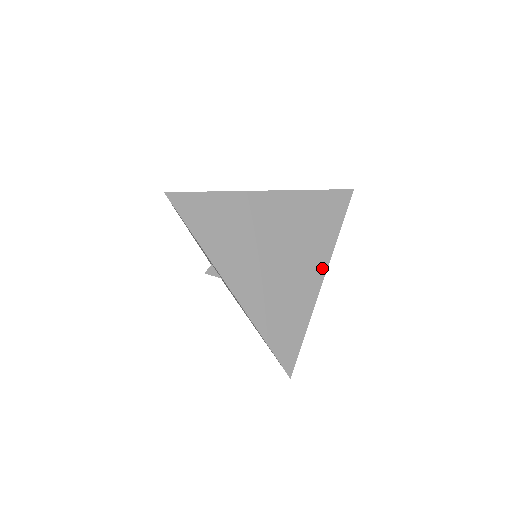
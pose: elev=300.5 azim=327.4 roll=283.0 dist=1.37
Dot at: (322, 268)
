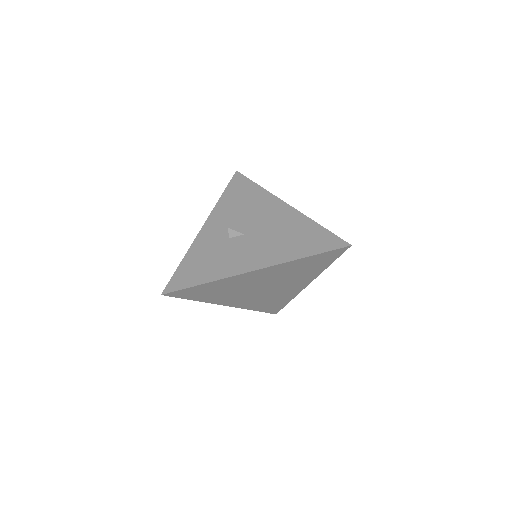
Dot at: occluded
